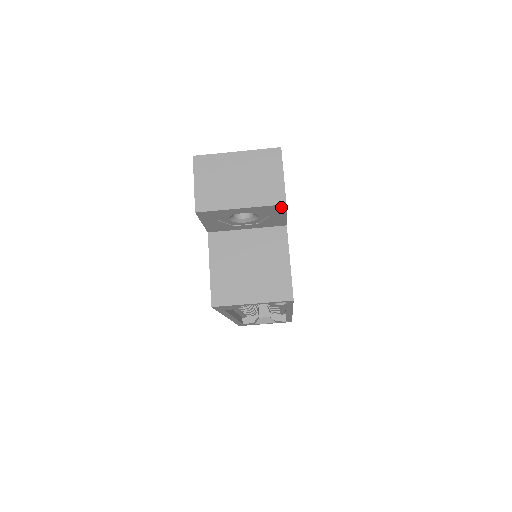
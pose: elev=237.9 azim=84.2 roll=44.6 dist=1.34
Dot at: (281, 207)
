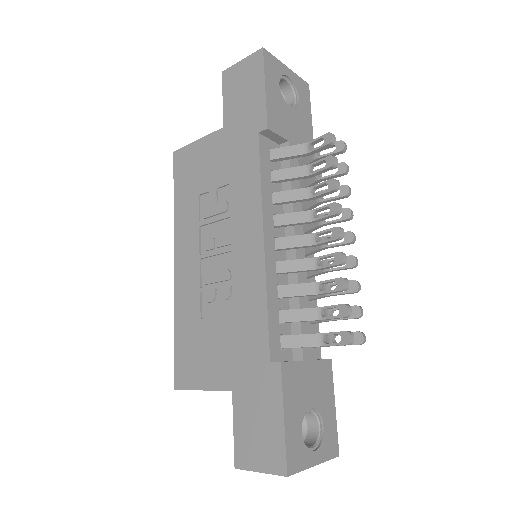
Dot at: occluded
